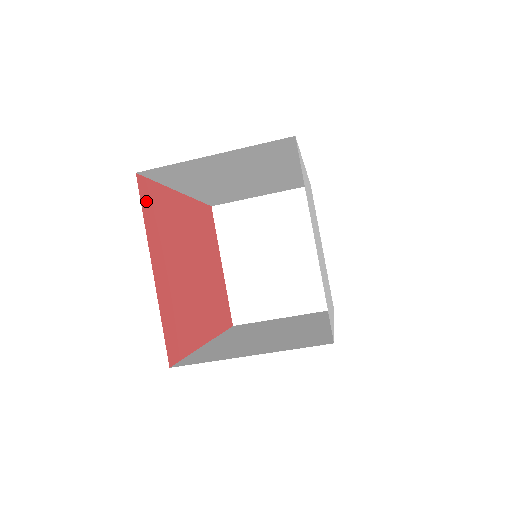
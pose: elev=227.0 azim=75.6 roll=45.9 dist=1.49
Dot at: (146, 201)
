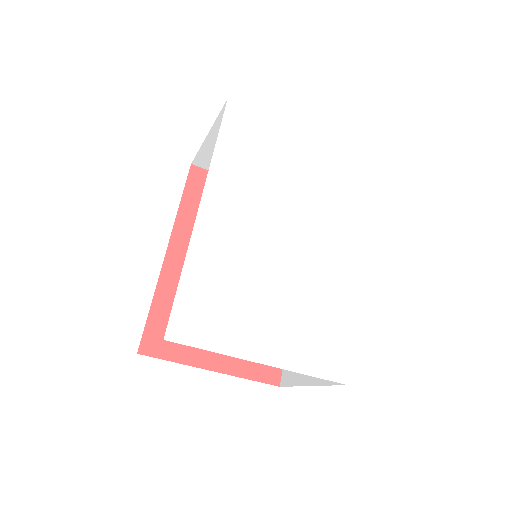
Dot at: (161, 347)
